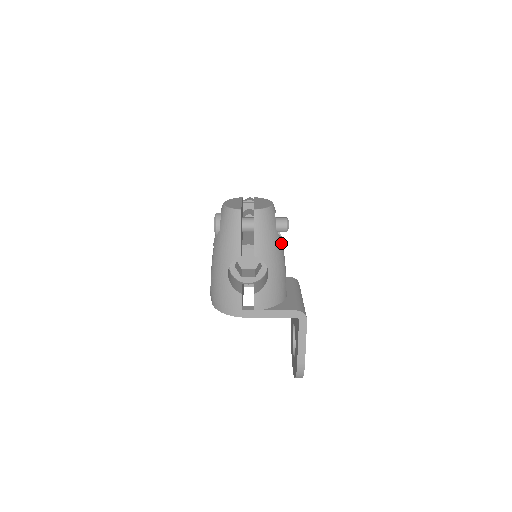
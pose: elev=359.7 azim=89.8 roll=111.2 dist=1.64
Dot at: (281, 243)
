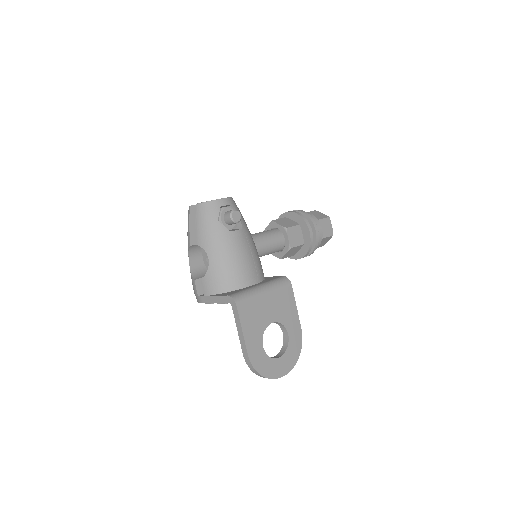
Dot at: (227, 233)
